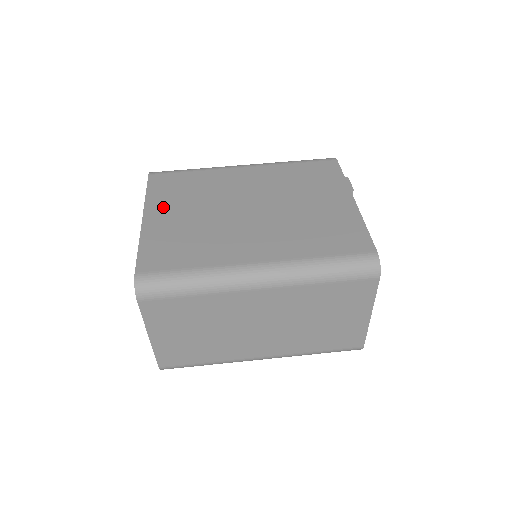
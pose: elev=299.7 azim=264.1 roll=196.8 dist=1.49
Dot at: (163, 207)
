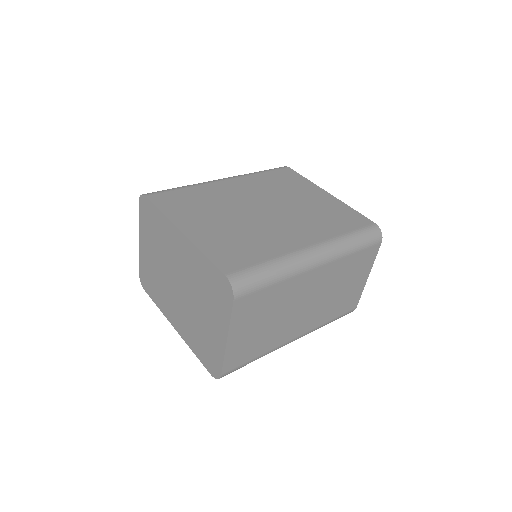
Dot at: (191, 220)
